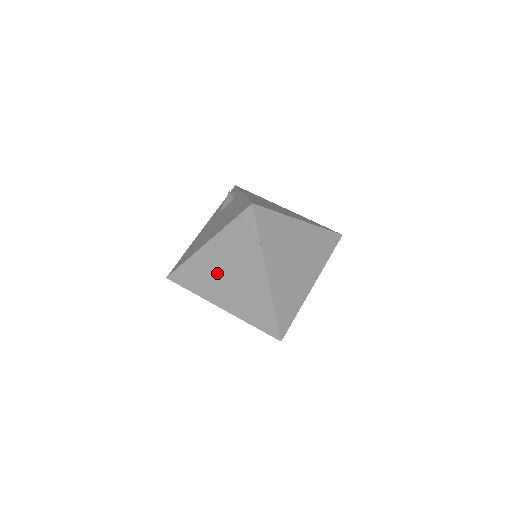
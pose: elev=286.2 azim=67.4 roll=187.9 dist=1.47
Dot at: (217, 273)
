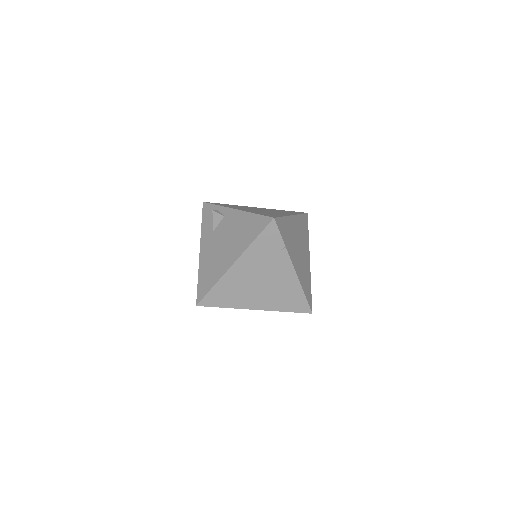
Dot at: (248, 283)
